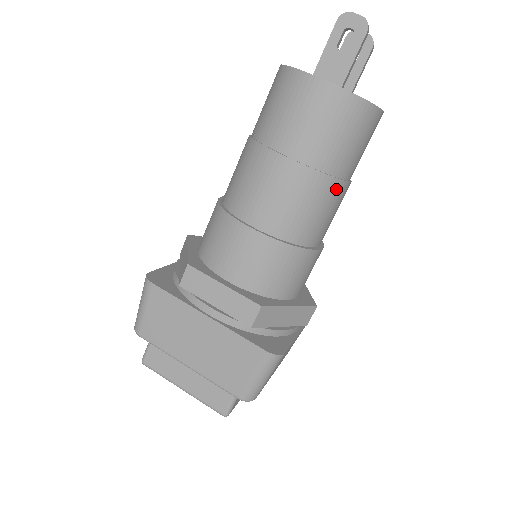
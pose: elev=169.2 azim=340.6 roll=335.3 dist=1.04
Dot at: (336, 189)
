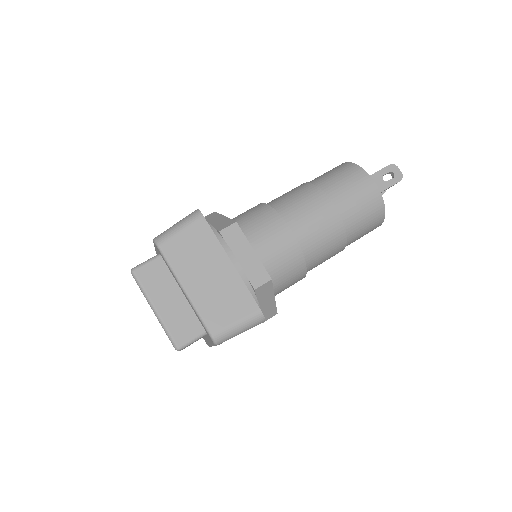
Dot at: (341, 246)
